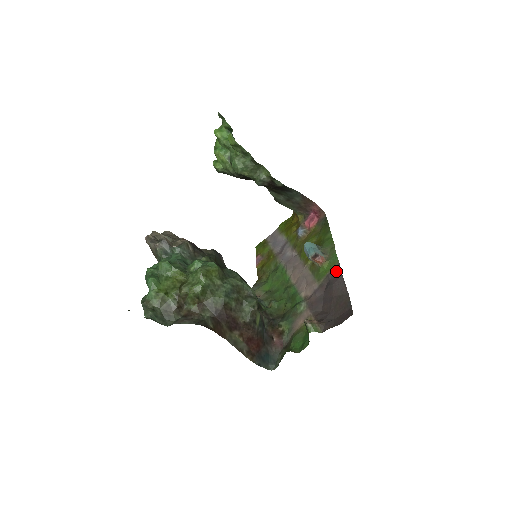
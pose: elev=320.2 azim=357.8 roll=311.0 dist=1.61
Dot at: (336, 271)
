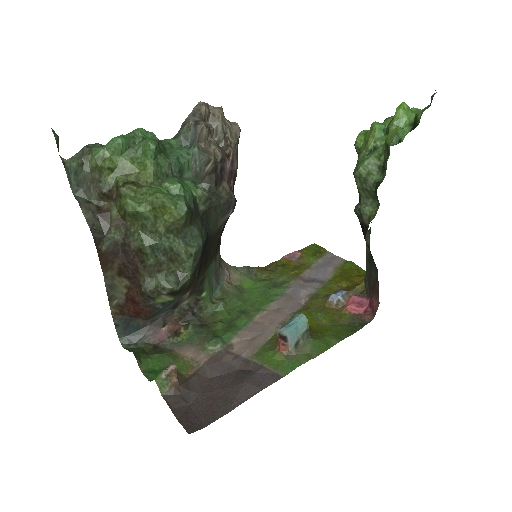
Dot at: (269, 377)
